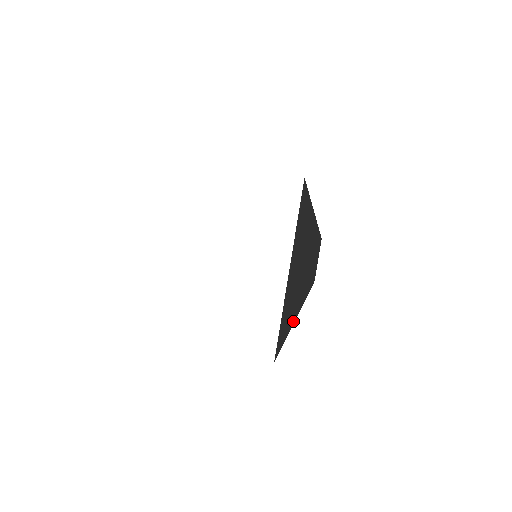
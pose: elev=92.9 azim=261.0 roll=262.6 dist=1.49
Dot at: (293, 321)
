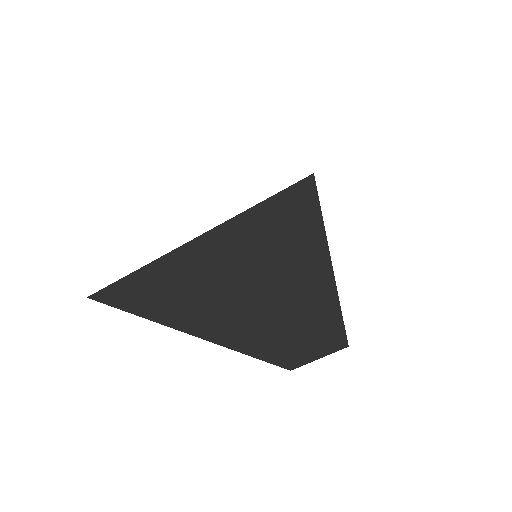
Dot at: (329, 255)
